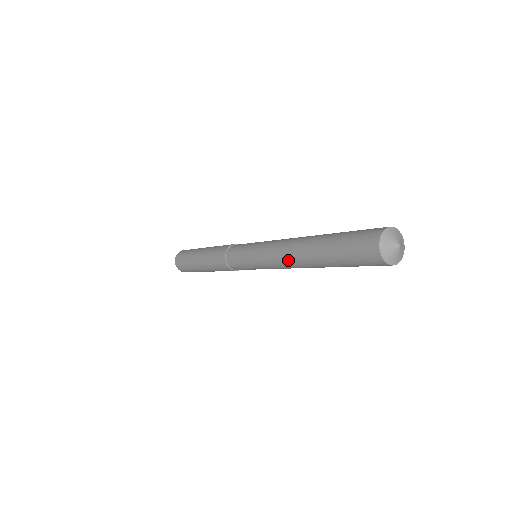
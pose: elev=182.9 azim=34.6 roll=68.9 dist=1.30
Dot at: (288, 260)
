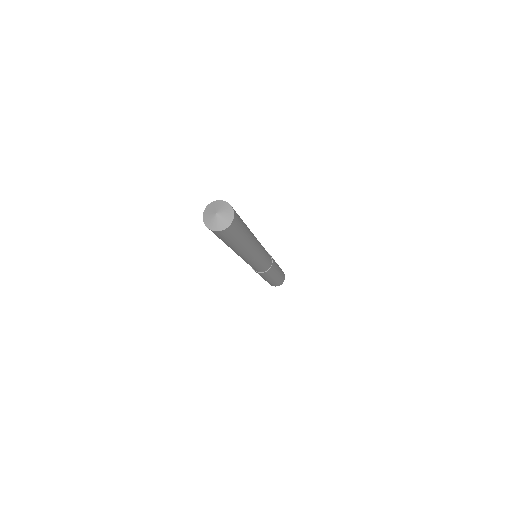
Dot at: occluded
